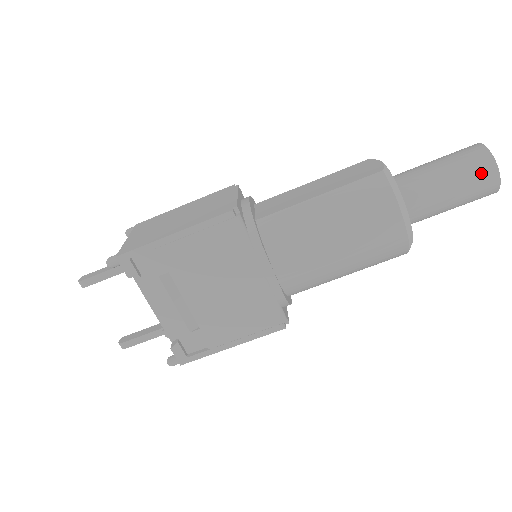
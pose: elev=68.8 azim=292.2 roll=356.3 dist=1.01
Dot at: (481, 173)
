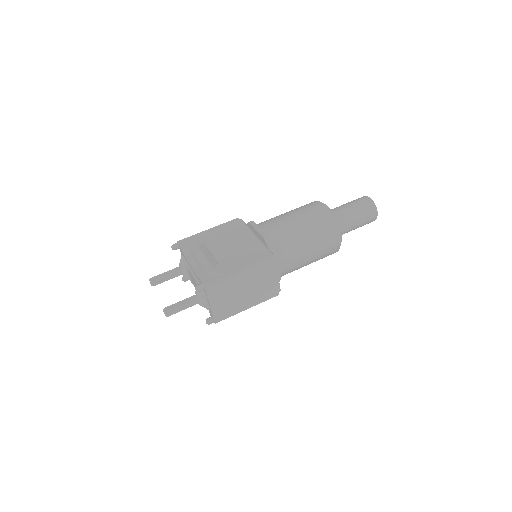
Dot at: (360, 199)
